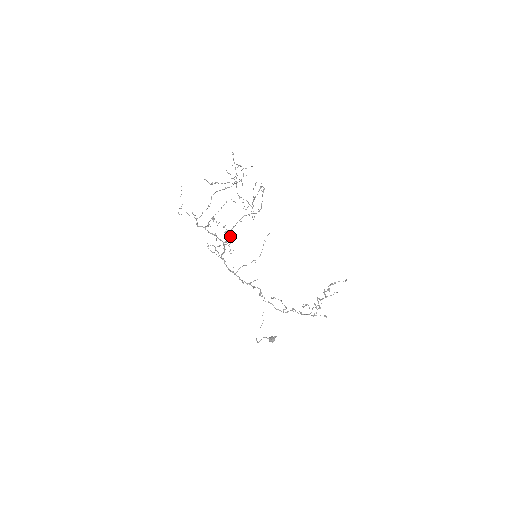
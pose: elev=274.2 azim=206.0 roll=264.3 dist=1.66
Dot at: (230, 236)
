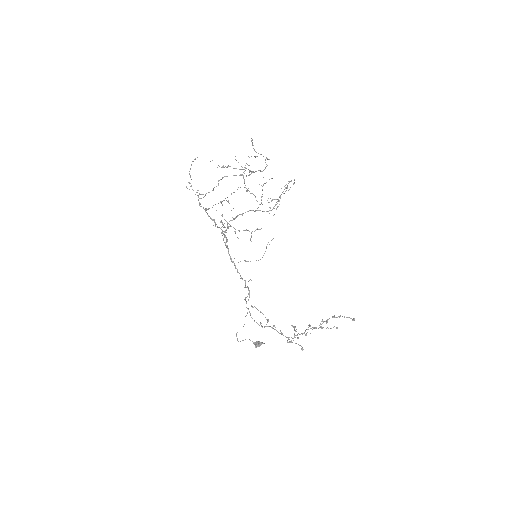
Dot at: (228, 227)
